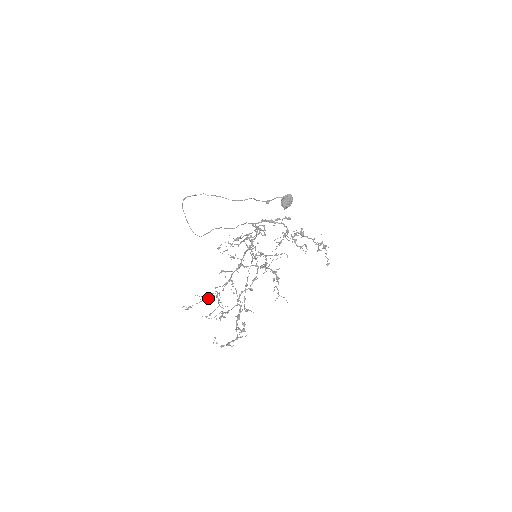
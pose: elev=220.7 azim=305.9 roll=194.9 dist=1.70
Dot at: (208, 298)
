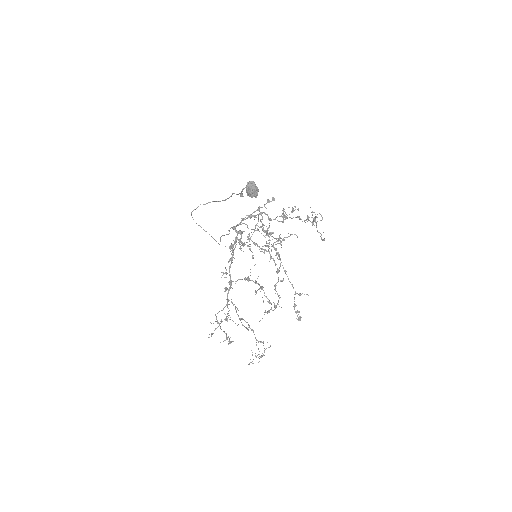
Dot at: (224, 319)
